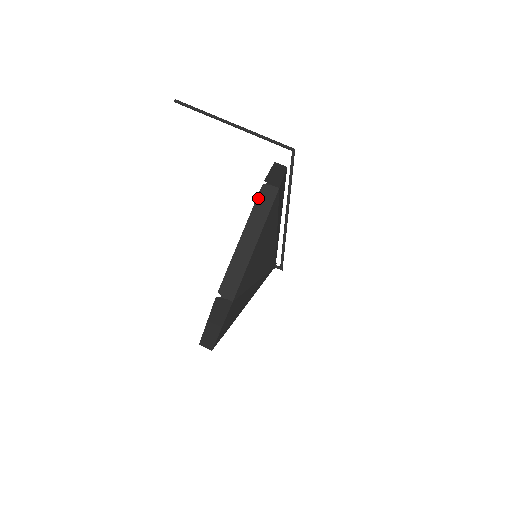
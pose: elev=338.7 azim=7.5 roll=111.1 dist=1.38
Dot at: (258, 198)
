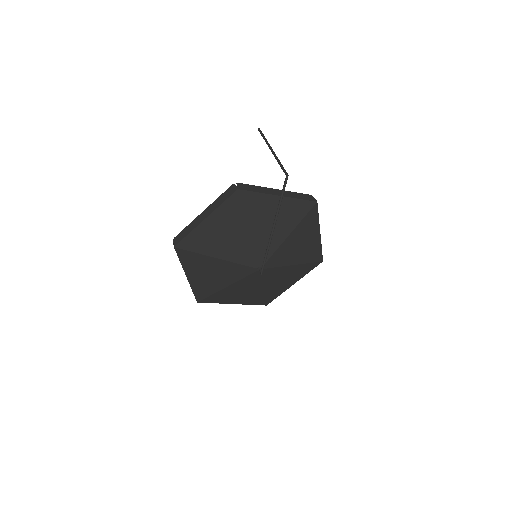
Dot at: (225, 191)
